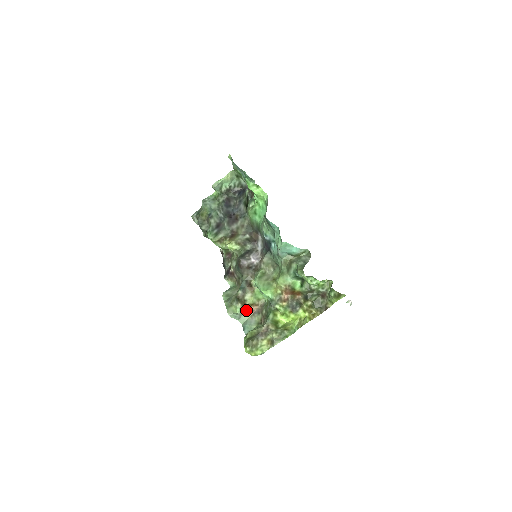
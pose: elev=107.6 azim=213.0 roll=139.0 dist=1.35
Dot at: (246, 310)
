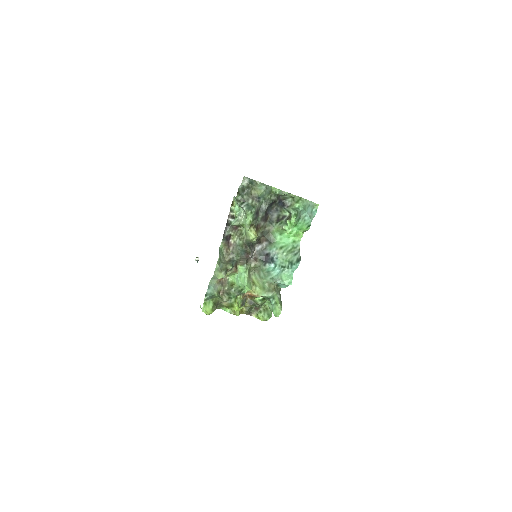
Dot at: occluded
